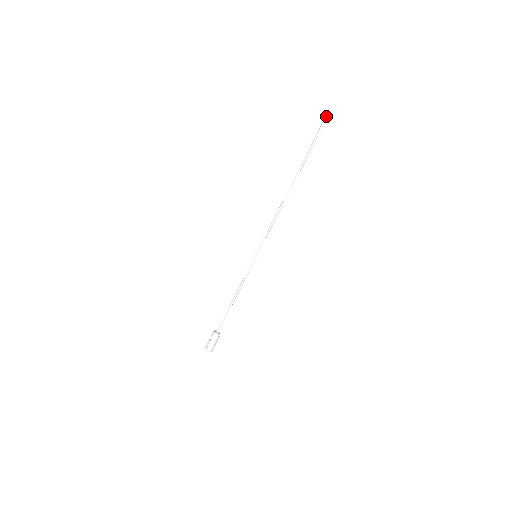
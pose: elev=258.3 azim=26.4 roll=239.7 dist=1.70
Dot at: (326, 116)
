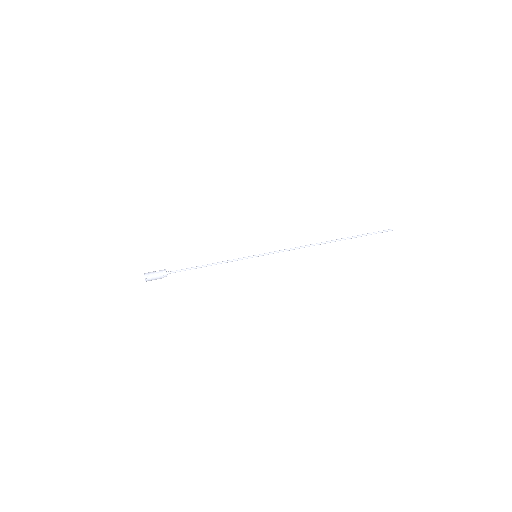
Dot at: occluded
